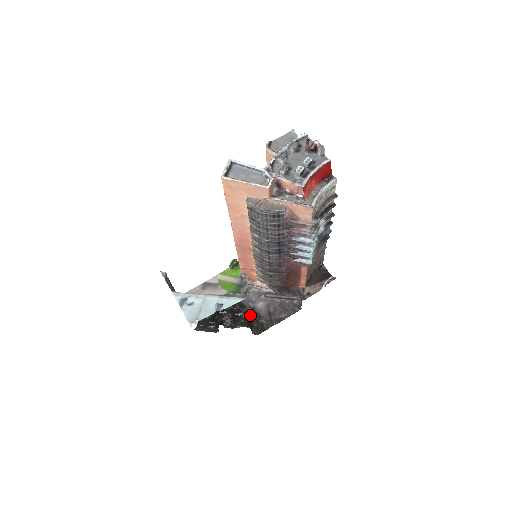
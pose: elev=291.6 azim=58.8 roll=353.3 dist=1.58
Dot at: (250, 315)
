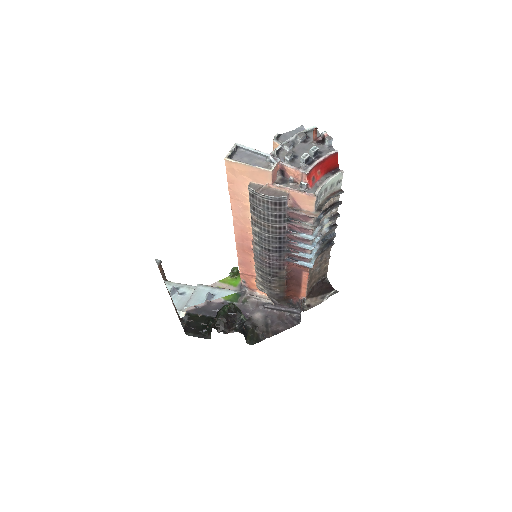
Dot at: (246, 325)
